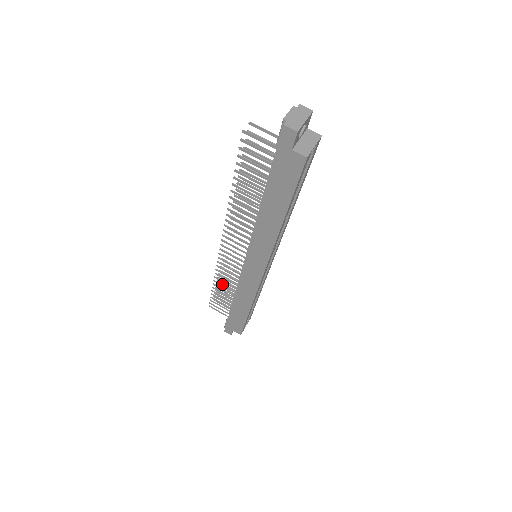
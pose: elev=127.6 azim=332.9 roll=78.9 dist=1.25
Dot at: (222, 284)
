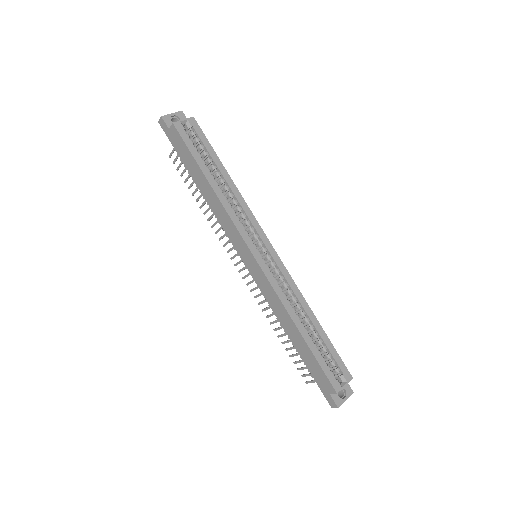
Dot at: (279, 327)
